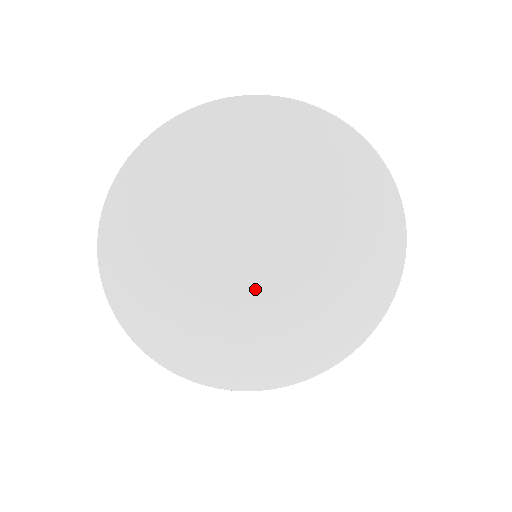
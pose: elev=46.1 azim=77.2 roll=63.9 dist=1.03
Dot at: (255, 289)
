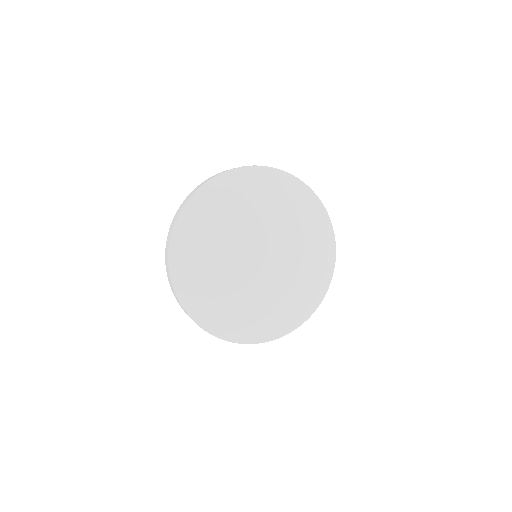
Dot at: (251, 267)
